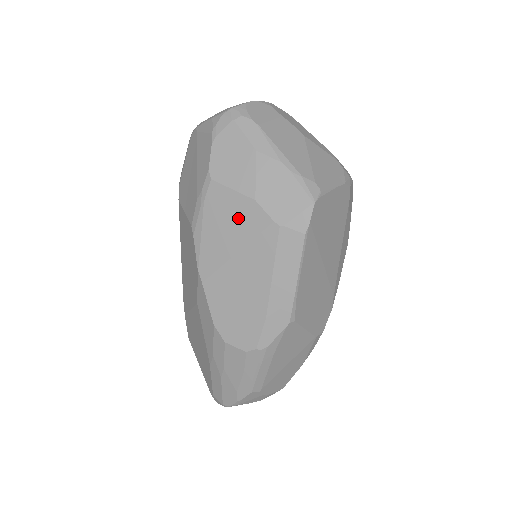
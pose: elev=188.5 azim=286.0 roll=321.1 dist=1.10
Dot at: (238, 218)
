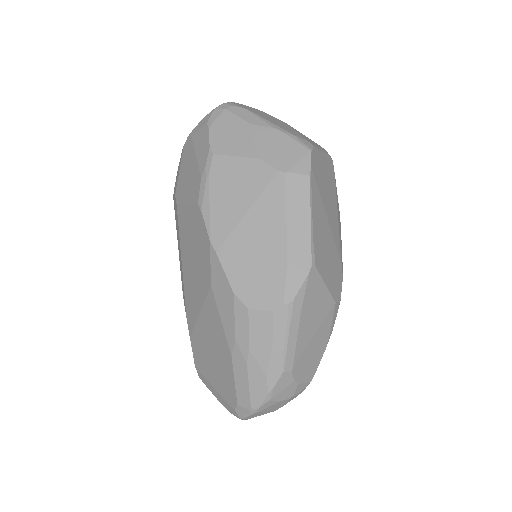
Dot at: (244, 179)
